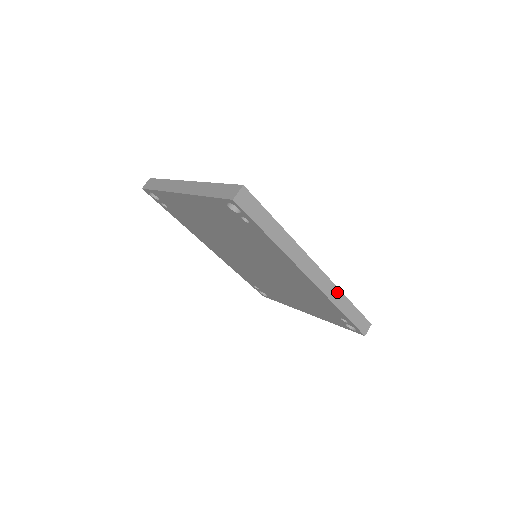
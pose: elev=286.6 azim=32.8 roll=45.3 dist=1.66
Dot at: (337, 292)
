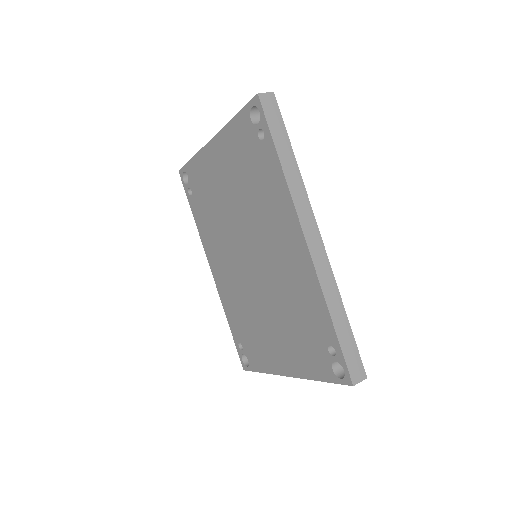
Dot at: (334, 288)
